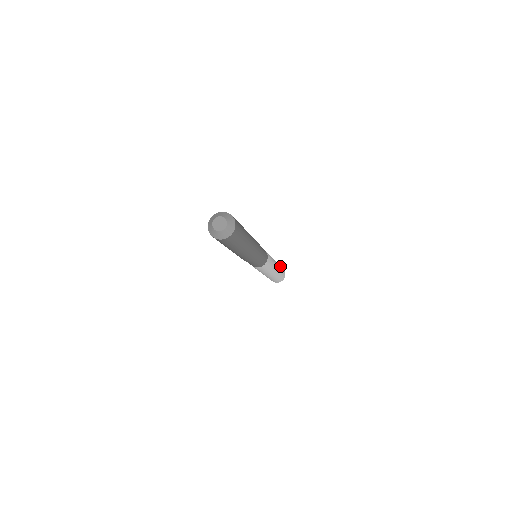
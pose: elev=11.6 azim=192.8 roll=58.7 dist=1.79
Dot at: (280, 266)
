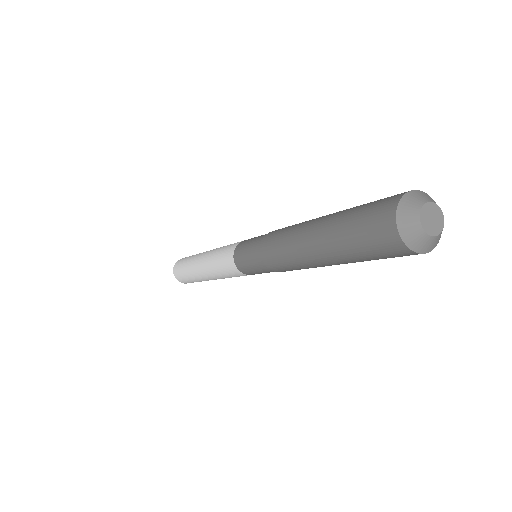
Dot at: occluded
